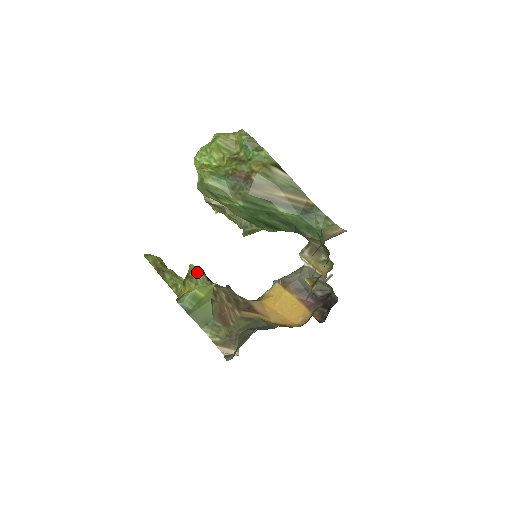
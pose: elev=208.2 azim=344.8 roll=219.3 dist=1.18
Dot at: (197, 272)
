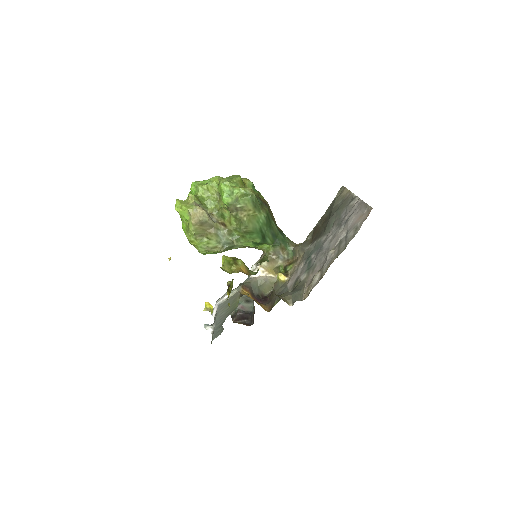
Dot at: occluded
